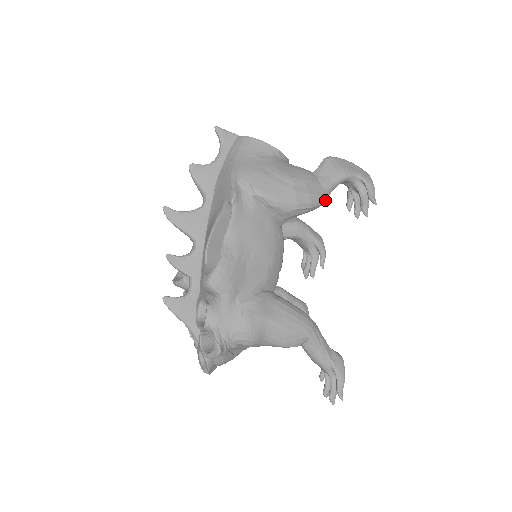
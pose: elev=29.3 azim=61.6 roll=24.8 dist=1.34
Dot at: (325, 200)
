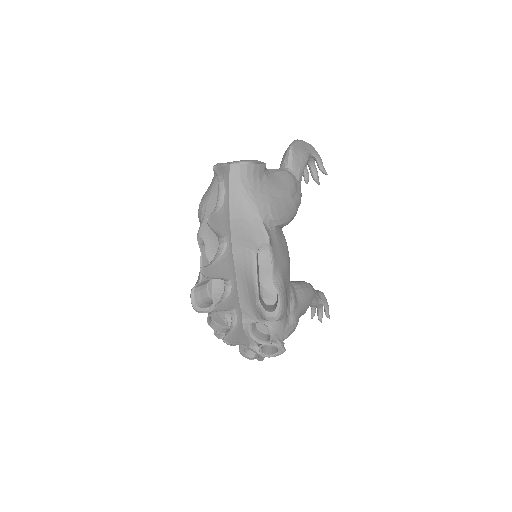
Dot at: occluded
